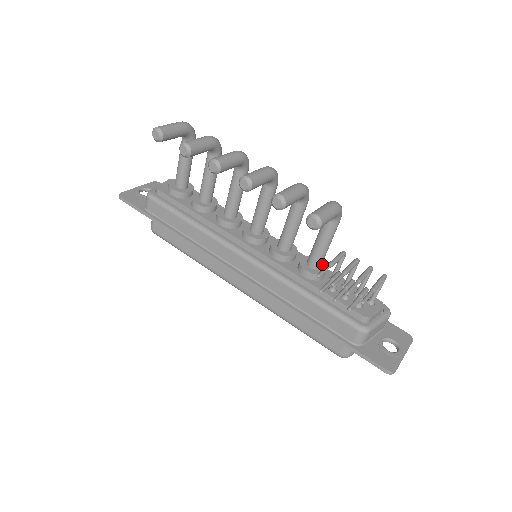
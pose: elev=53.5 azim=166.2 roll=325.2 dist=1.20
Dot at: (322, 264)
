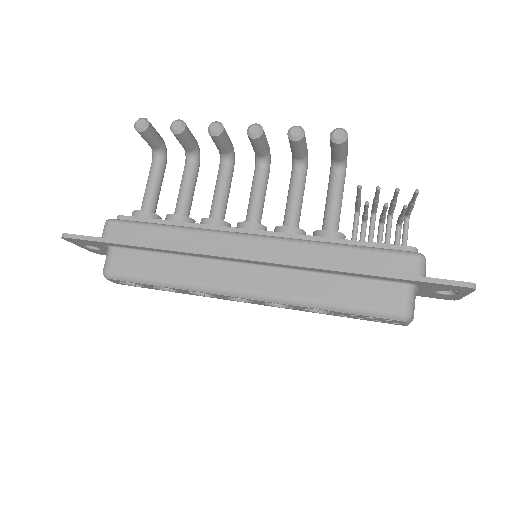
Dot at: occluded
